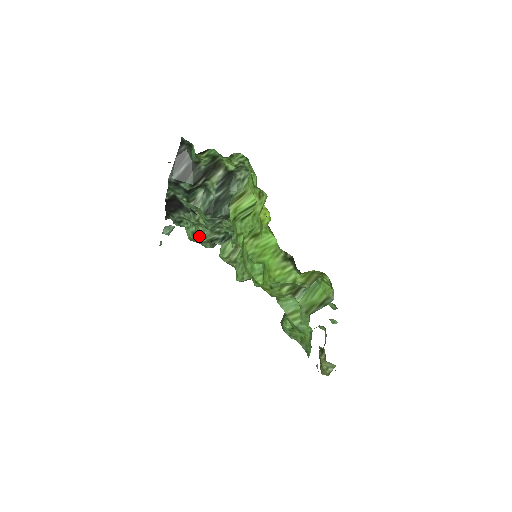
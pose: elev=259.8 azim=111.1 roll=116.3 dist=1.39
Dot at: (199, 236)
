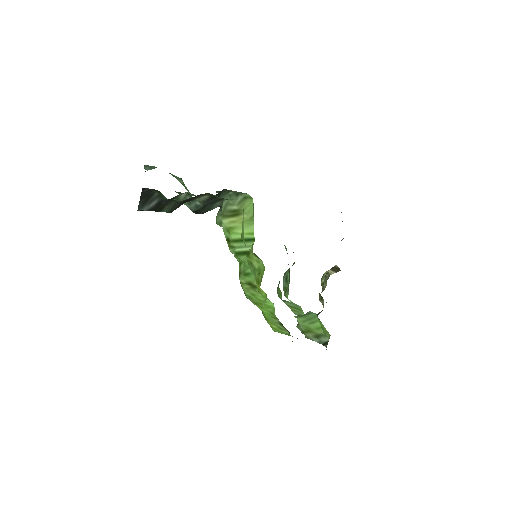
Dot at: occluded
